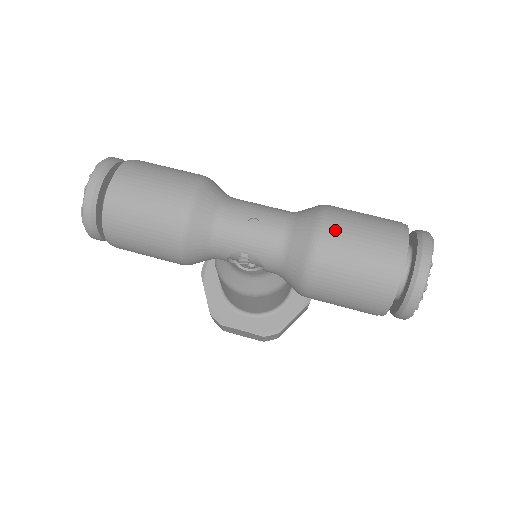
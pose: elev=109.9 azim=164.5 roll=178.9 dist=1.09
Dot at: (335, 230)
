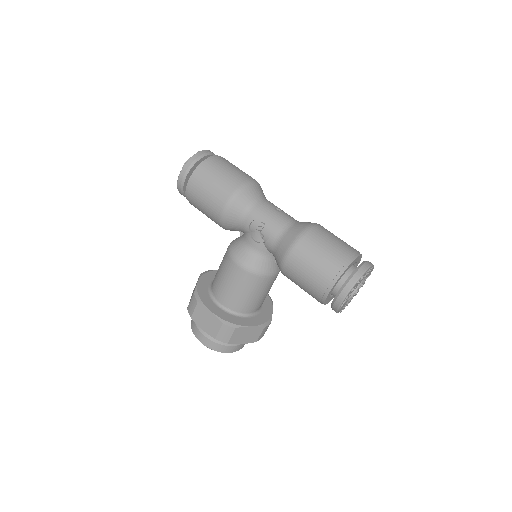
Dot at: (323, 229)
